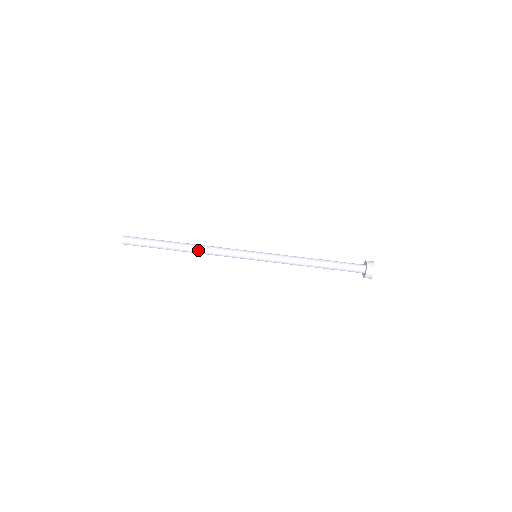
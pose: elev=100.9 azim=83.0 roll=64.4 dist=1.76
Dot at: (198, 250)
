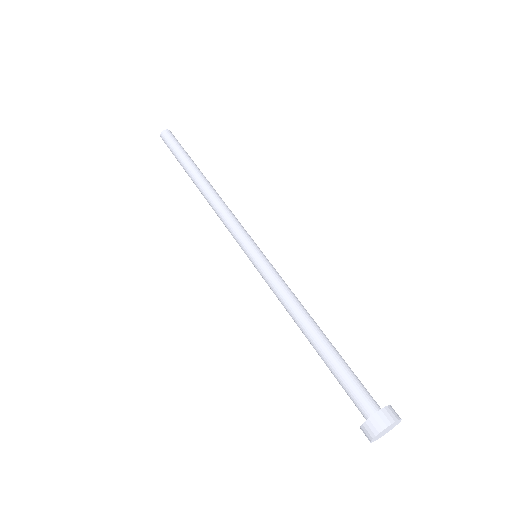
Dot at: (206, 198)
